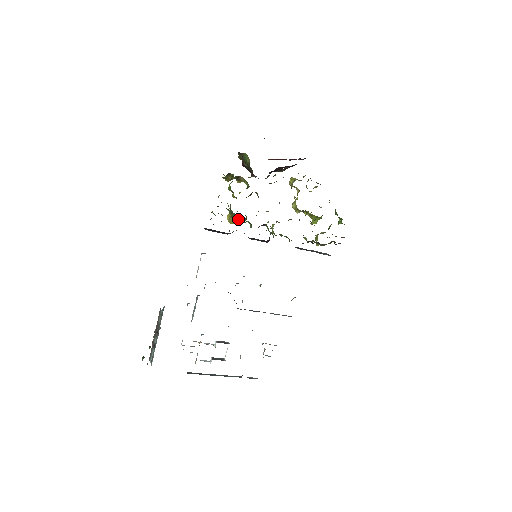
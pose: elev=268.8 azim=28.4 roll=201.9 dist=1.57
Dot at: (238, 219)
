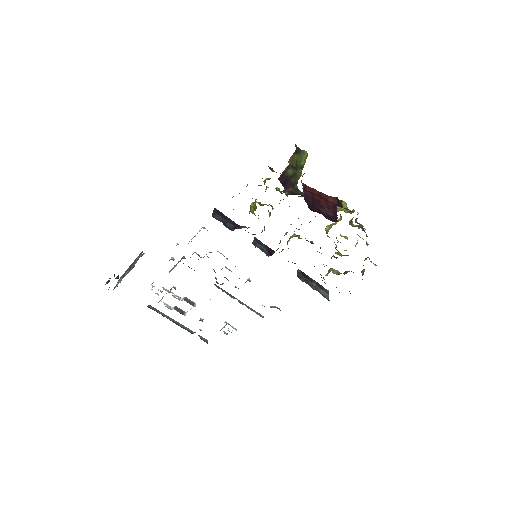
Dot at: occluded
